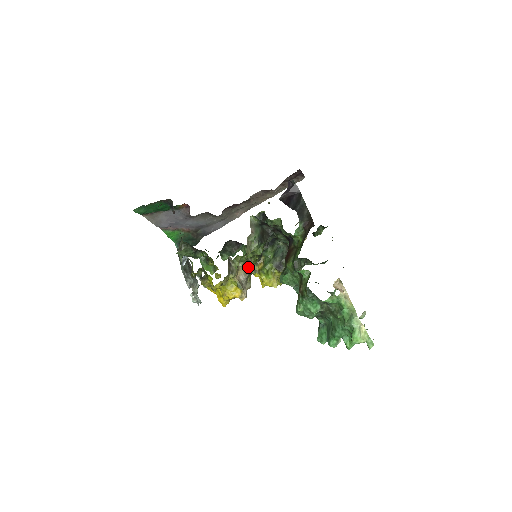
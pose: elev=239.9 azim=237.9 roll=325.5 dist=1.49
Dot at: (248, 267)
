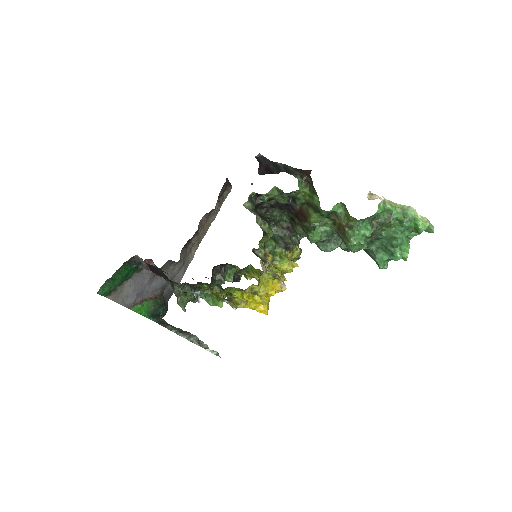
Dot at: (266, 259)
